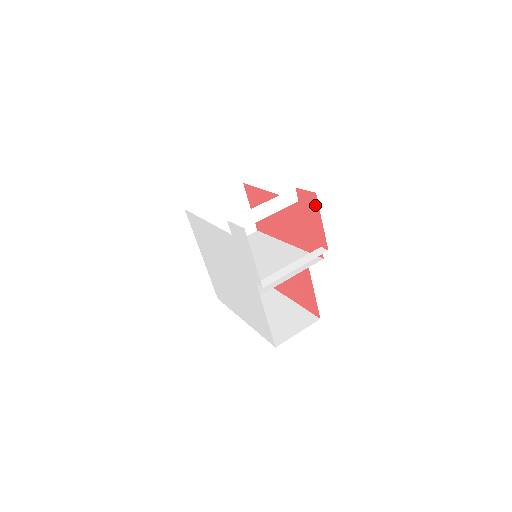
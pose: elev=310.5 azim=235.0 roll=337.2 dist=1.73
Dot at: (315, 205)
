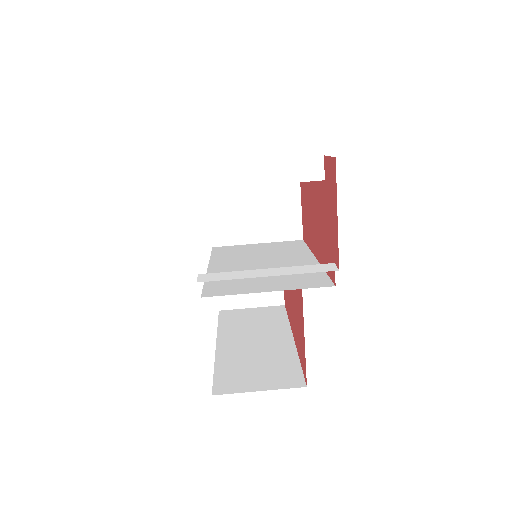
Dot at: (334, 182)
